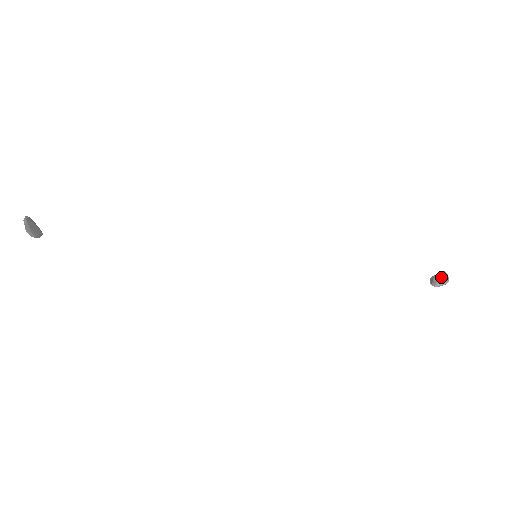
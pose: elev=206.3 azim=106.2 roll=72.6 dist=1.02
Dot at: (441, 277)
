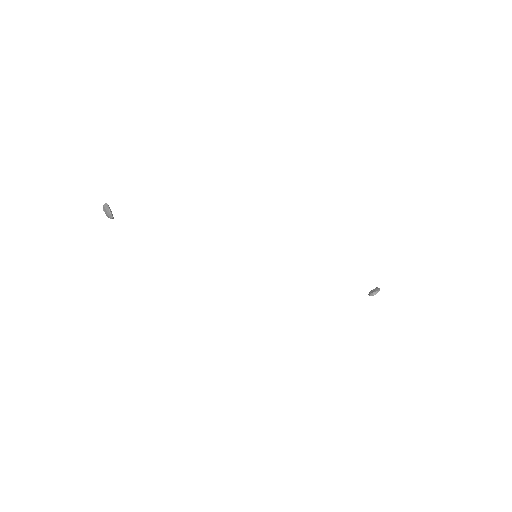
Dot at: (375, 289)
